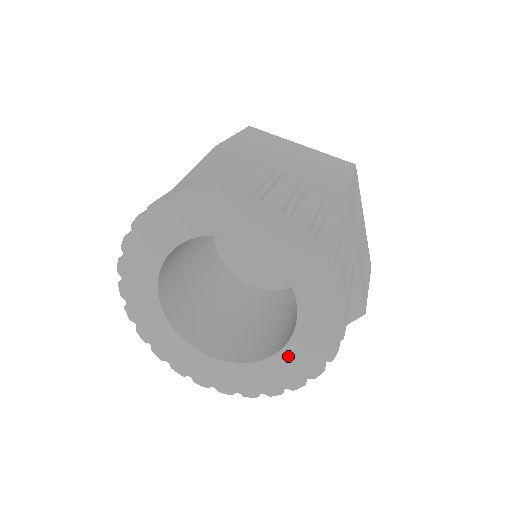
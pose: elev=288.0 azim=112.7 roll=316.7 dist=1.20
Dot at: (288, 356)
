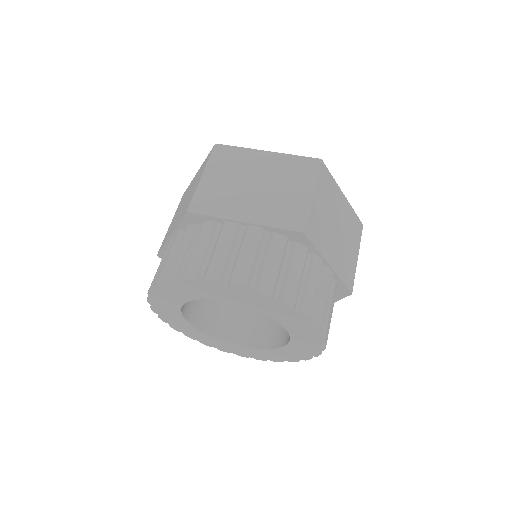
Dot at: (293, 347)
